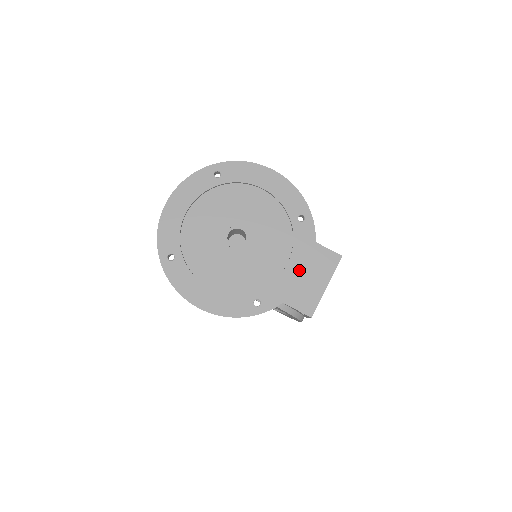
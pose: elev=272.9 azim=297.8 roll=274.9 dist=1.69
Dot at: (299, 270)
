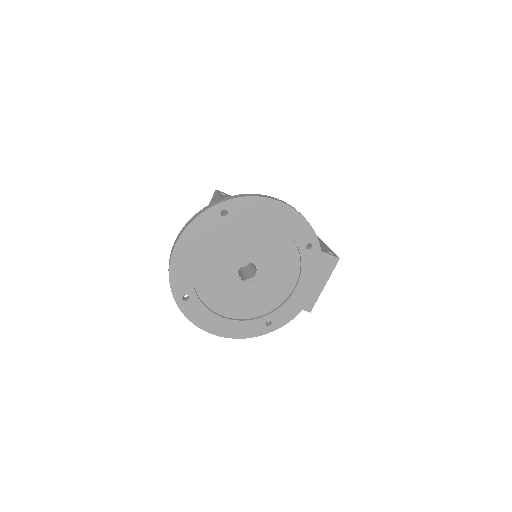
Dot at: (306, 292)
